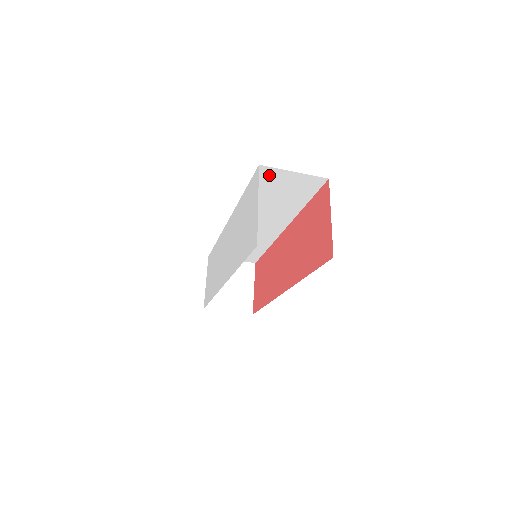
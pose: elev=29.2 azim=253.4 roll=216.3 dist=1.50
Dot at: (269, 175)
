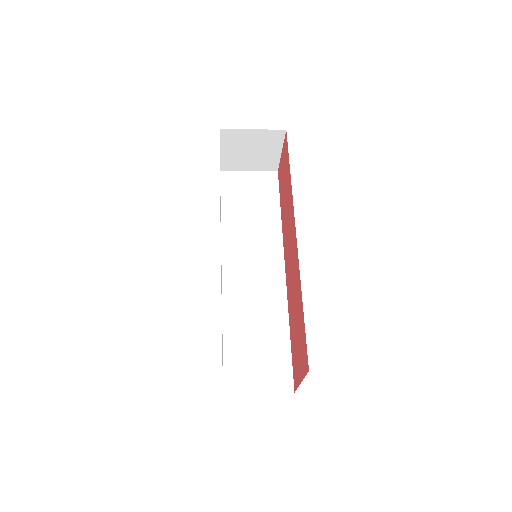
Dot at: occluded
